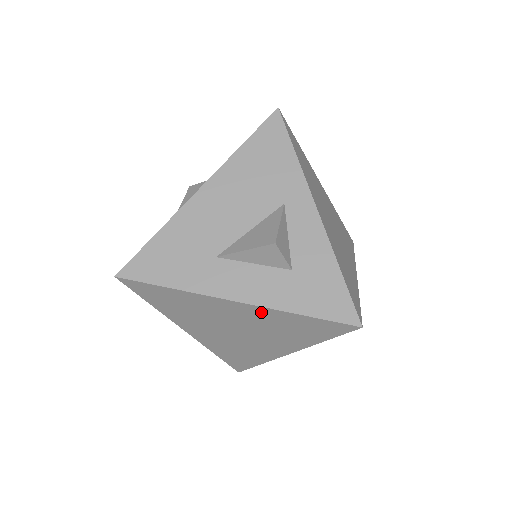
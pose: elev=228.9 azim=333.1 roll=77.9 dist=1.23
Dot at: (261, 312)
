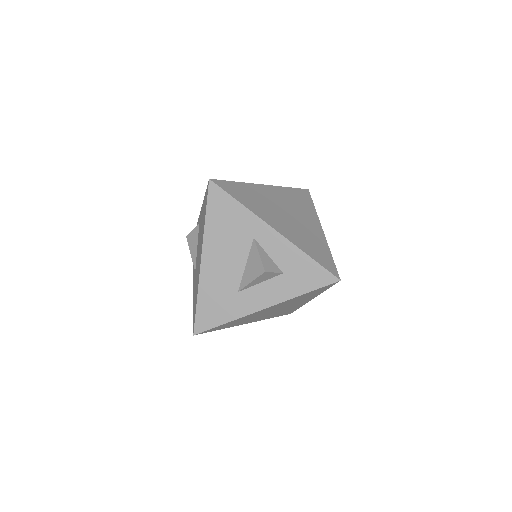
Dot at: (282, 303)
